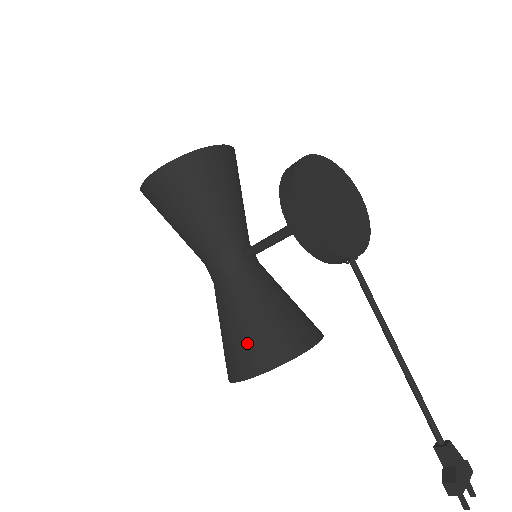
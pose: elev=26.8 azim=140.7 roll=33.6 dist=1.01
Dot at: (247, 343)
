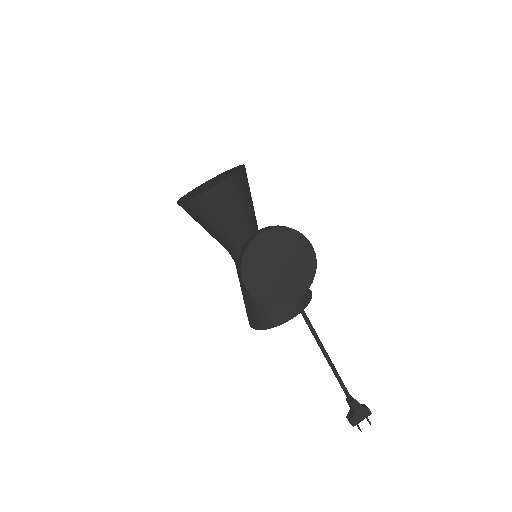
Dot at: (251, 310)
